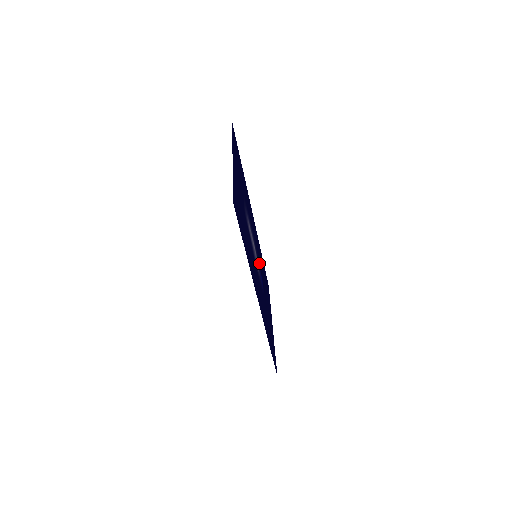
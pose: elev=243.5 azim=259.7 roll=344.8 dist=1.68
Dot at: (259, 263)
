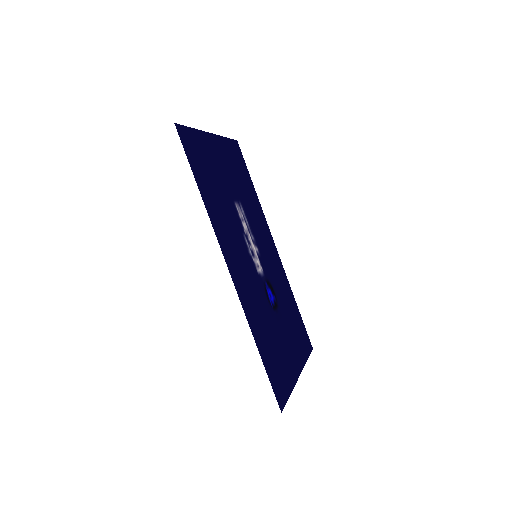
Dot at: (271, 280)
